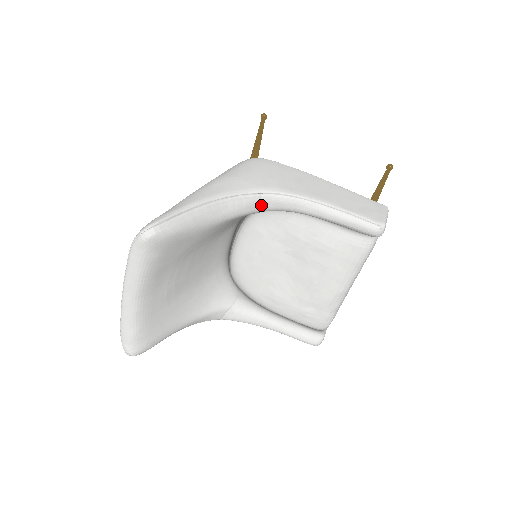
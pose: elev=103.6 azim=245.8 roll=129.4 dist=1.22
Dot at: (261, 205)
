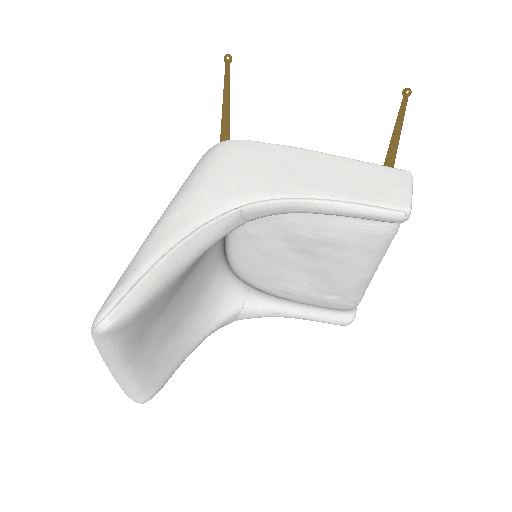
Dot at: (244, 218)
